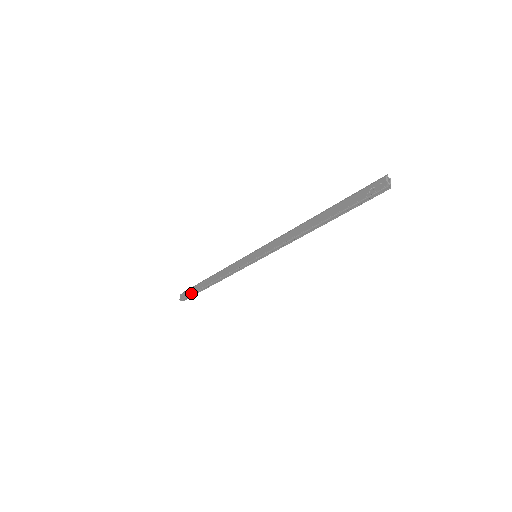
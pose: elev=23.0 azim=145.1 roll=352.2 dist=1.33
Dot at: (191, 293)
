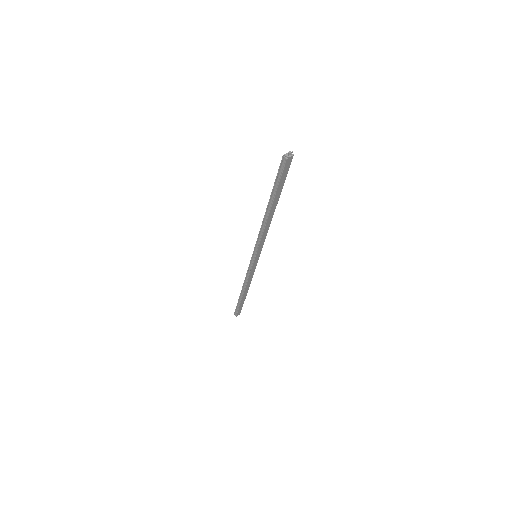
Dot at: (237, 304)
